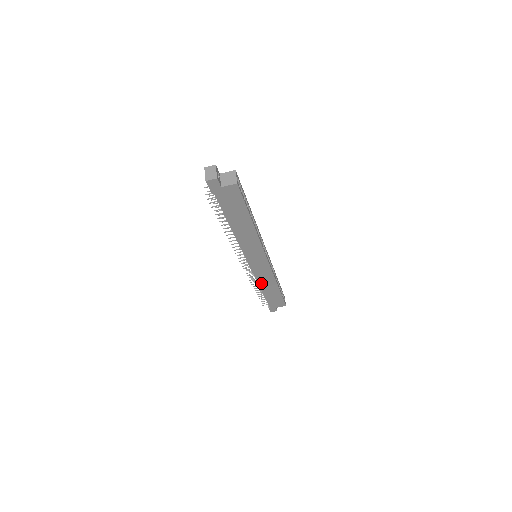
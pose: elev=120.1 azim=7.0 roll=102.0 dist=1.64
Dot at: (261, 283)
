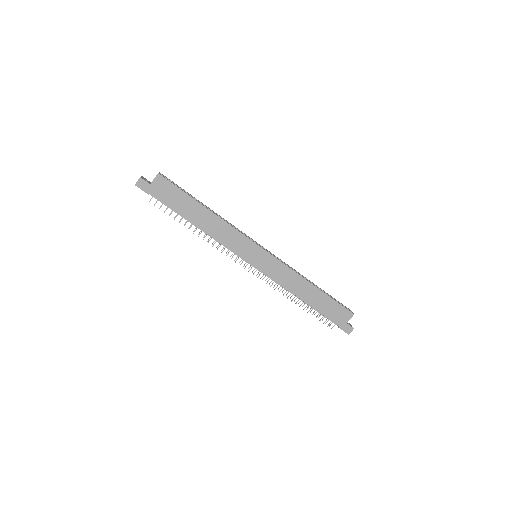
Dot at: (291, 289)
